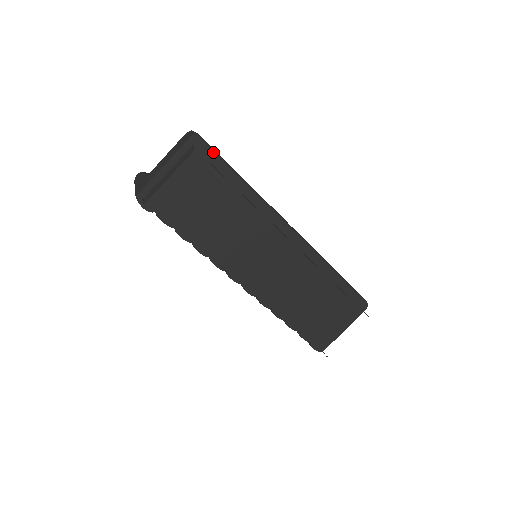
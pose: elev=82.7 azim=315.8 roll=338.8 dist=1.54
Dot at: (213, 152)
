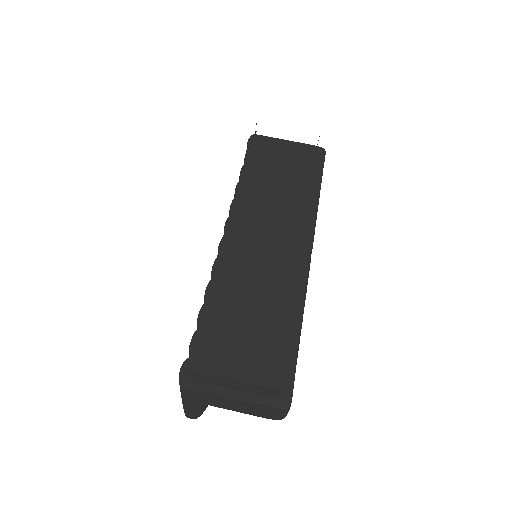
Dot at: (323, 163)
